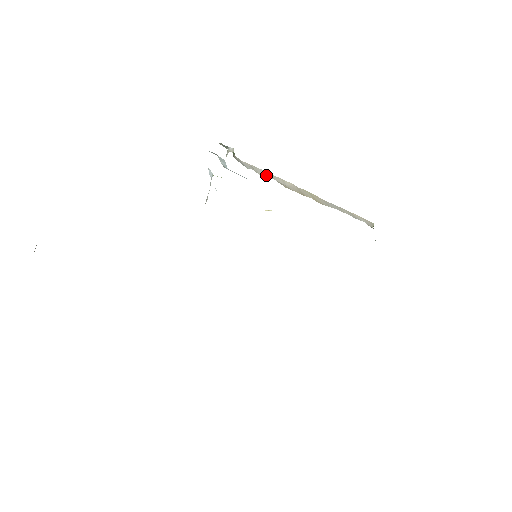
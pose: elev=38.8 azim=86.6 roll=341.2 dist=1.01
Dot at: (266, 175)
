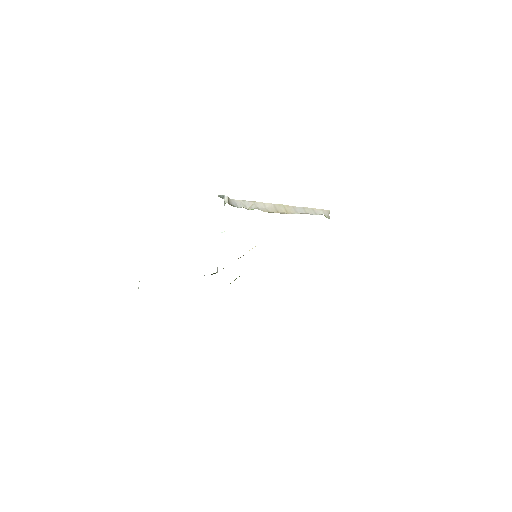
Dot at: (252, 206)
